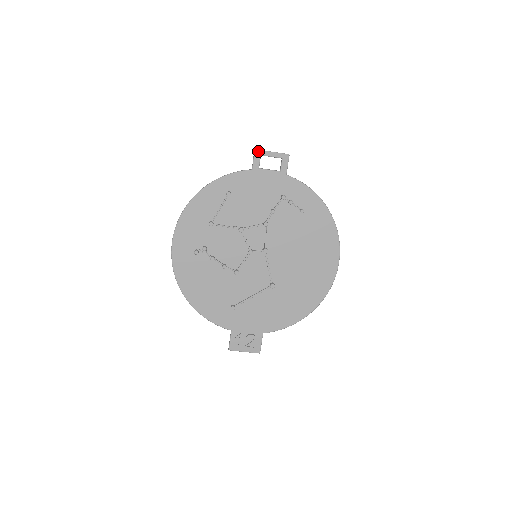
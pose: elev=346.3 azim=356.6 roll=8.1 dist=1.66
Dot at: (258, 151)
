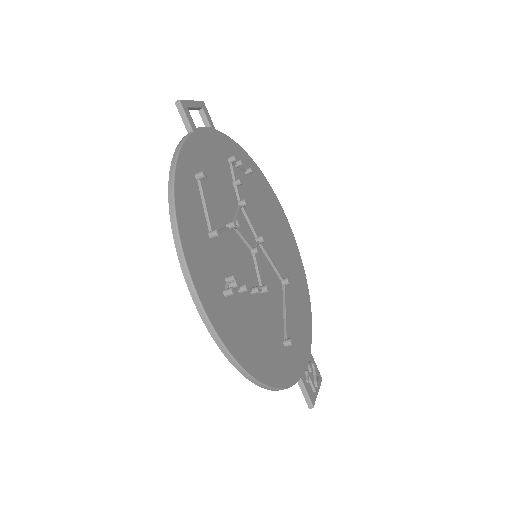
Dot at: (182, 102)
